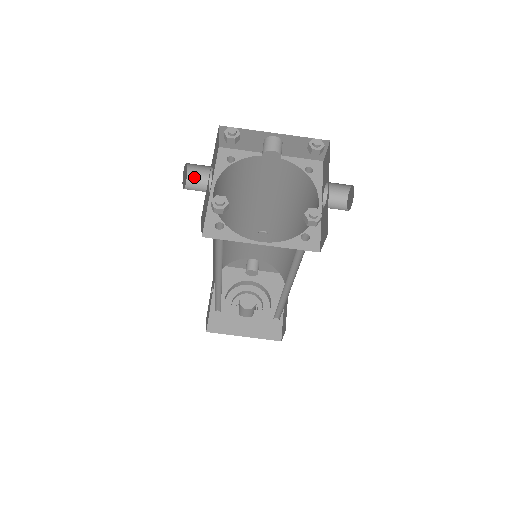
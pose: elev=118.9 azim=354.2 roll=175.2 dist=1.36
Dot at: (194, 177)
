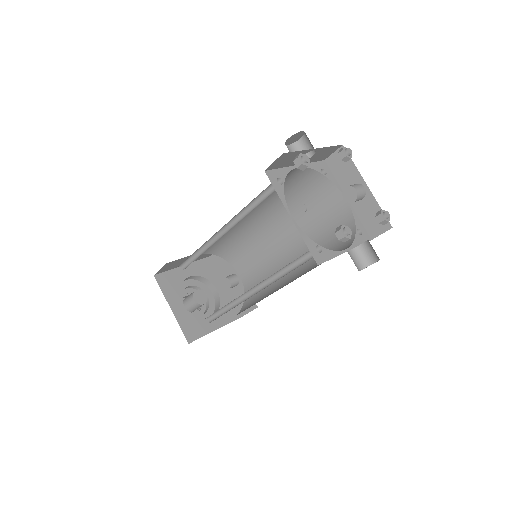
Dot at: (297, 148)
